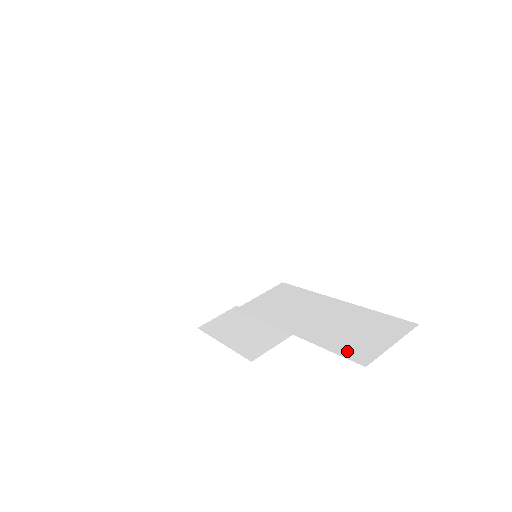
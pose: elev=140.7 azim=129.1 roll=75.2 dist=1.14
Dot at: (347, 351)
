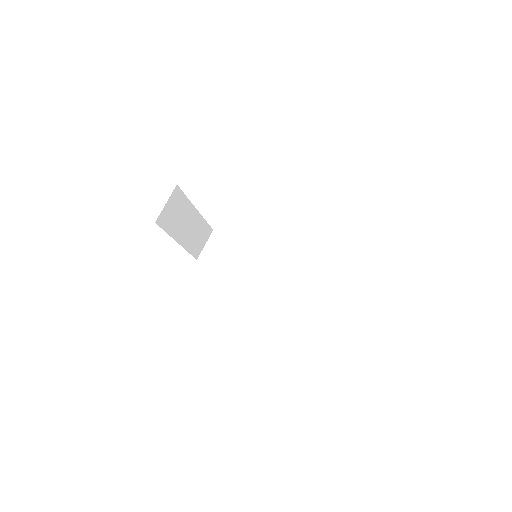
Dot at: (331, 314)
